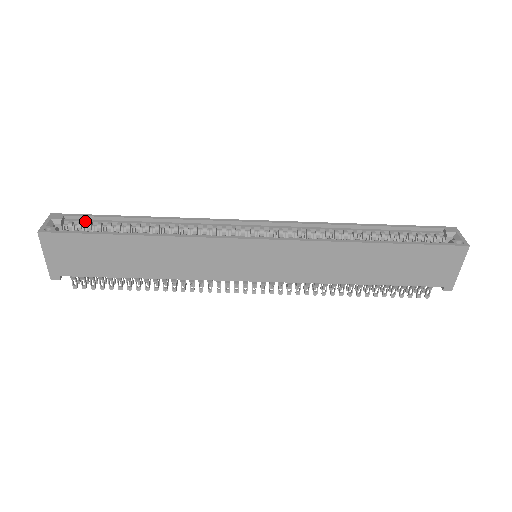
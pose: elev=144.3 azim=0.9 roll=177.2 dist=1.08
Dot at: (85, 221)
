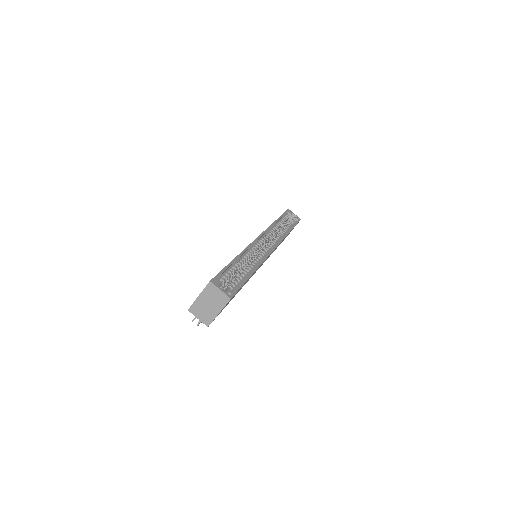
Dot at: (222, 276)
